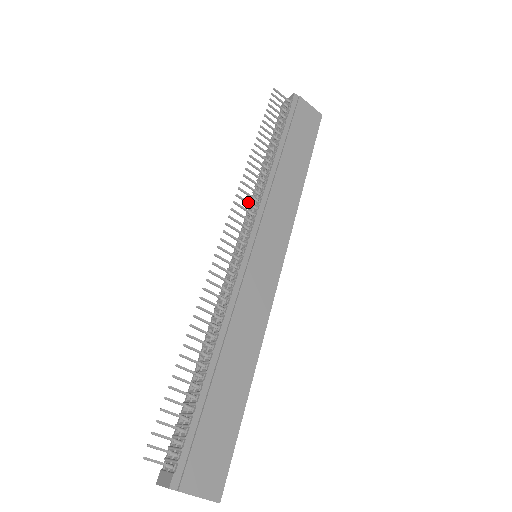
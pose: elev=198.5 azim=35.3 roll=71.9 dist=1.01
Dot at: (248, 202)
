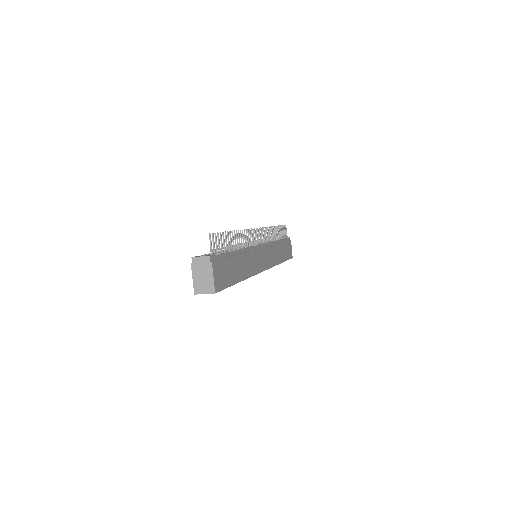
Dot at: occluded
